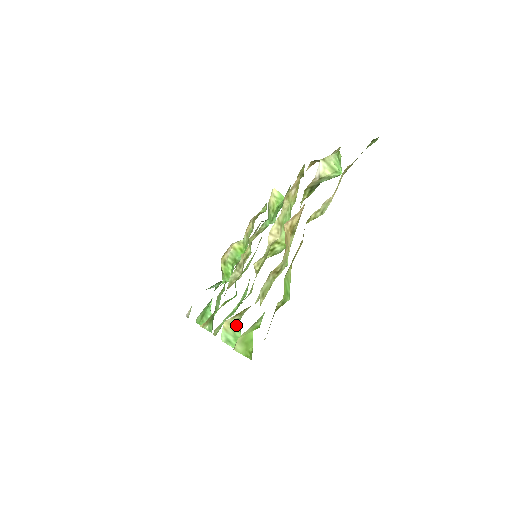
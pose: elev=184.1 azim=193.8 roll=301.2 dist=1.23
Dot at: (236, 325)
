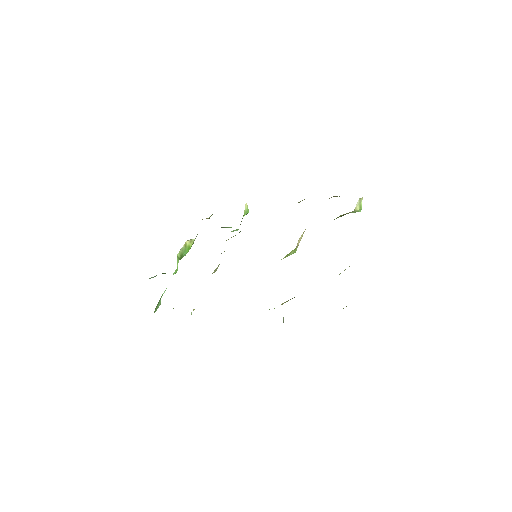
Dot at: occluded
